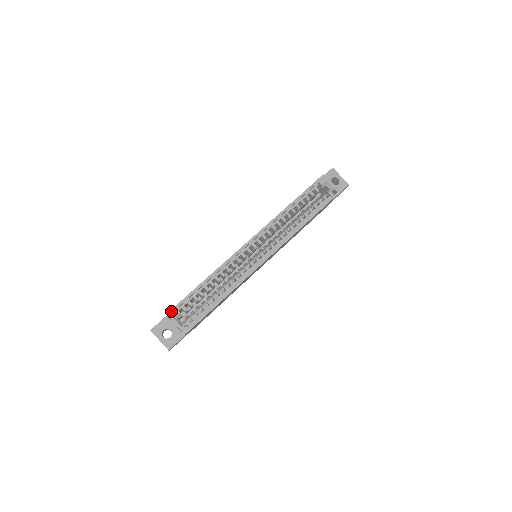
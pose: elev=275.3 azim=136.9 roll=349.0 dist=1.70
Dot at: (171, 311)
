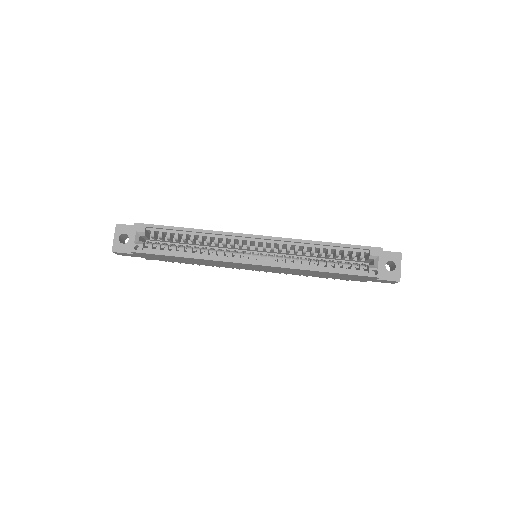
Dot at: (140, 224)
